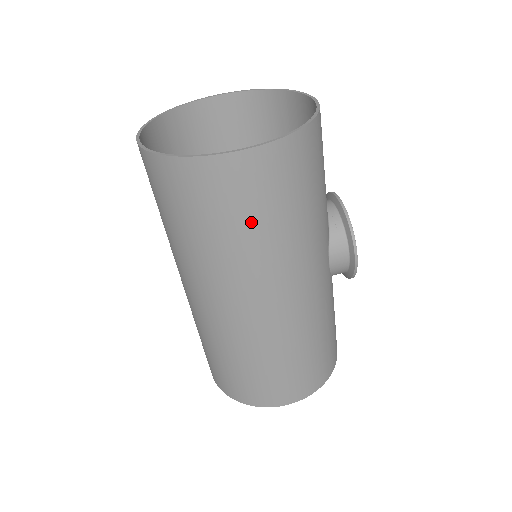
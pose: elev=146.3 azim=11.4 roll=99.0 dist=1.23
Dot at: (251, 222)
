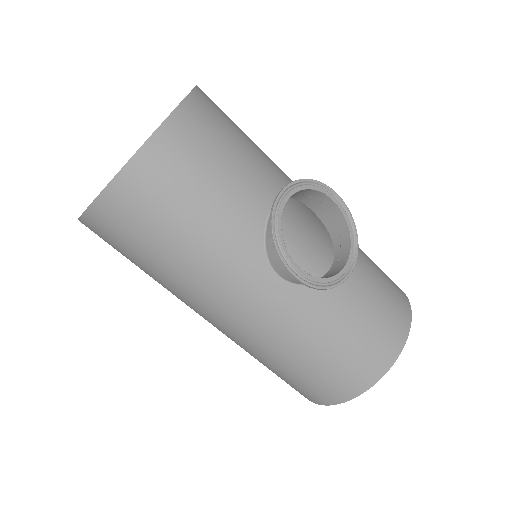
Dot at: (139, 262)
